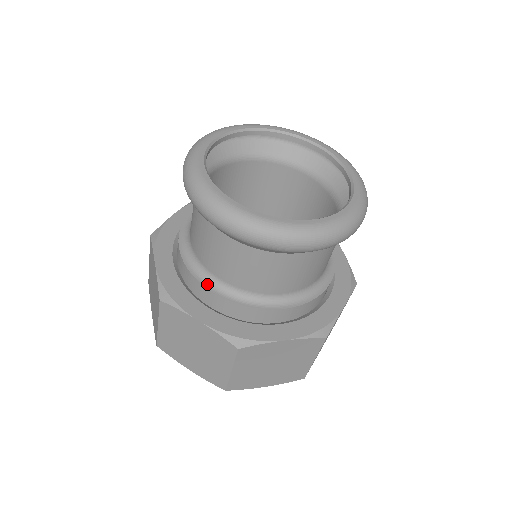
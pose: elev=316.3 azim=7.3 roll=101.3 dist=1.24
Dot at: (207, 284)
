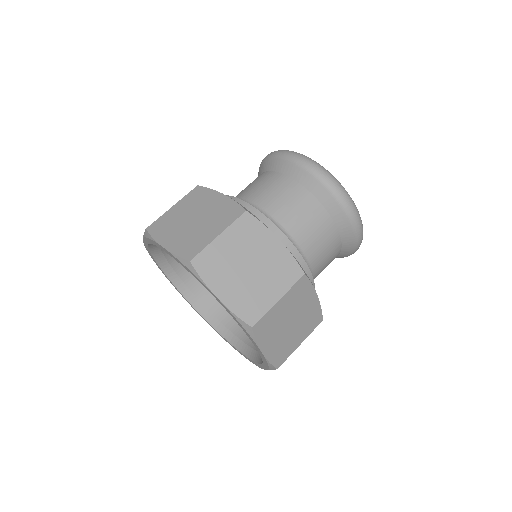
Dot at: (275, 226)
